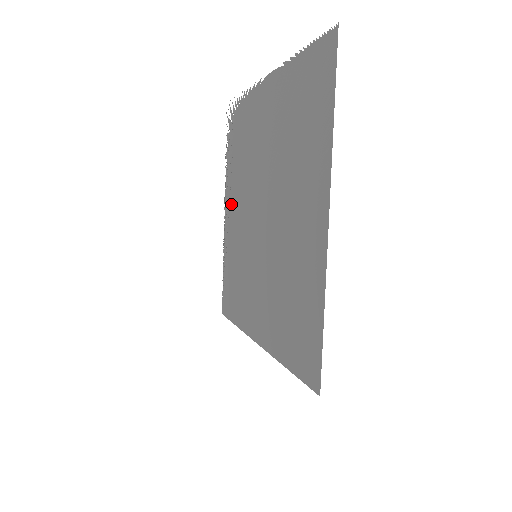
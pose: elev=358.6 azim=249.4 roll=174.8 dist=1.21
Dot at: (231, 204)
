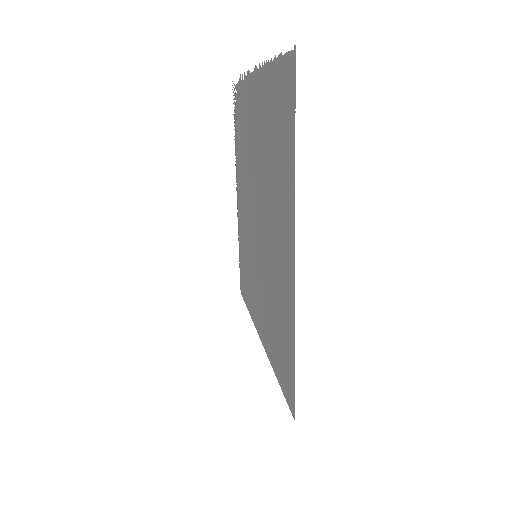
Dot at: (240, 190)
